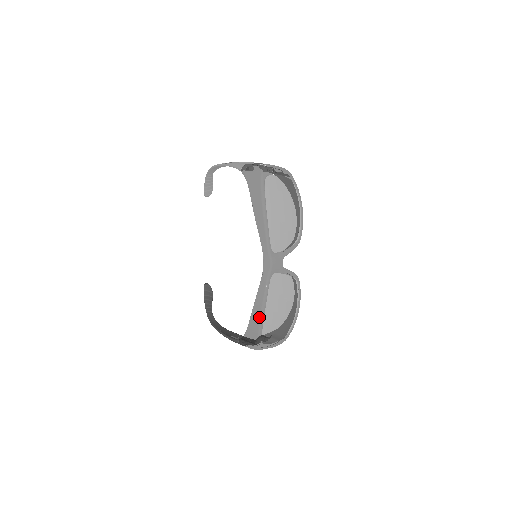
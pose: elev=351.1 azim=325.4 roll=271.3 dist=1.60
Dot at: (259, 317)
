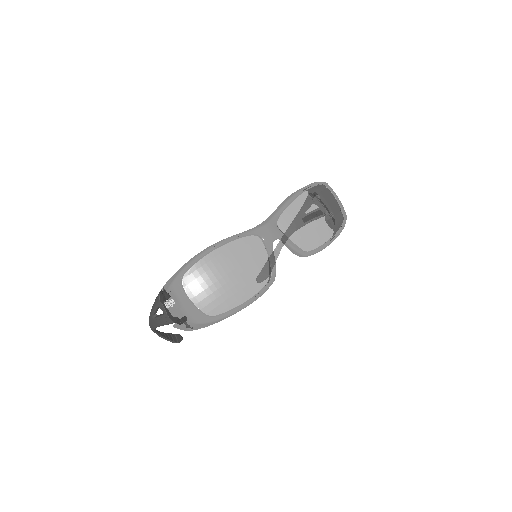
Dot at: (208, 247)
